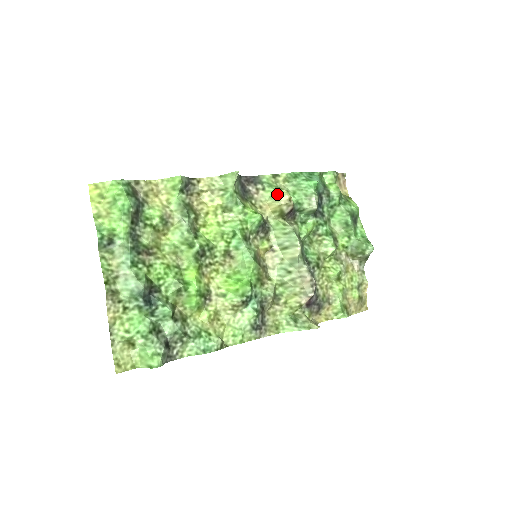
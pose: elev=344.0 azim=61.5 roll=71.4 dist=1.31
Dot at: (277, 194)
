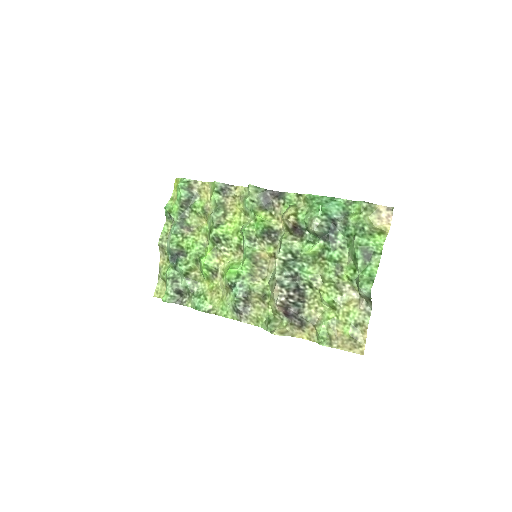
Dot at: (286, 210)
